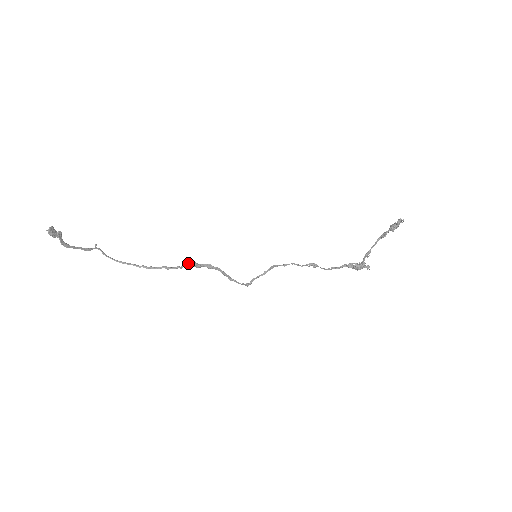
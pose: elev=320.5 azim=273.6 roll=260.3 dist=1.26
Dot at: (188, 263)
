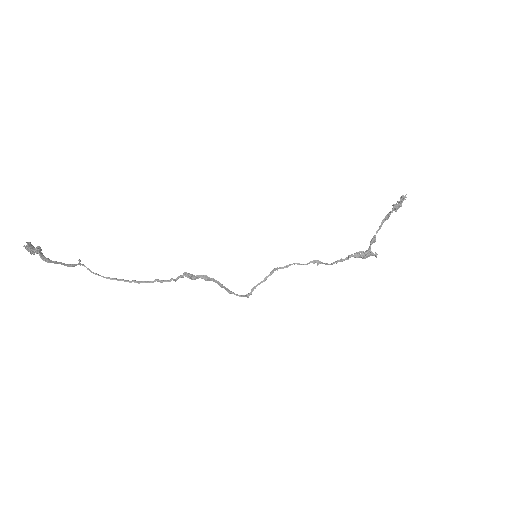
Dot at: (182, 275)
